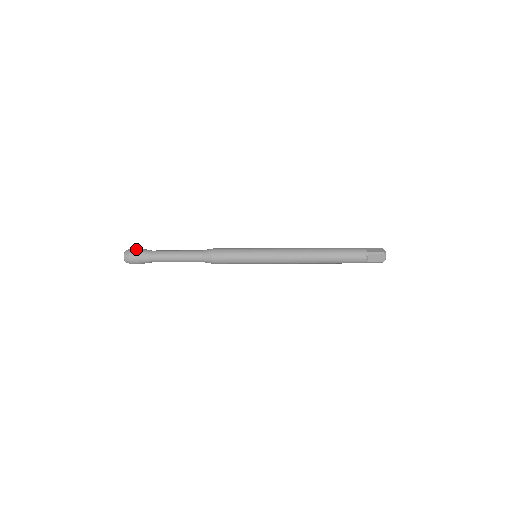
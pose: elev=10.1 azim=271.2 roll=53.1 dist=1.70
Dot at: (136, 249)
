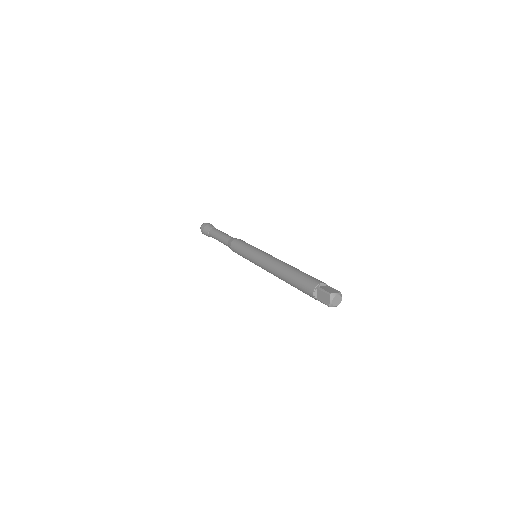
Dot at: (202, 231)
